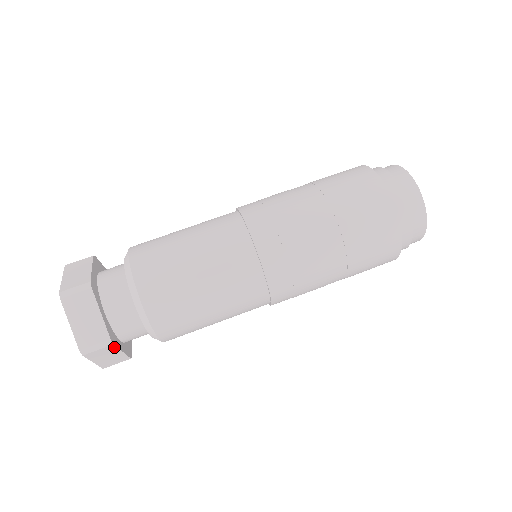
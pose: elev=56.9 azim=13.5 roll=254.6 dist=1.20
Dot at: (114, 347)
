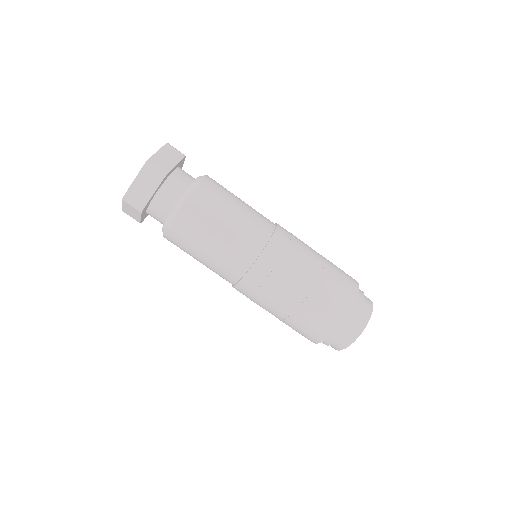
Dot at: (140, 213)
